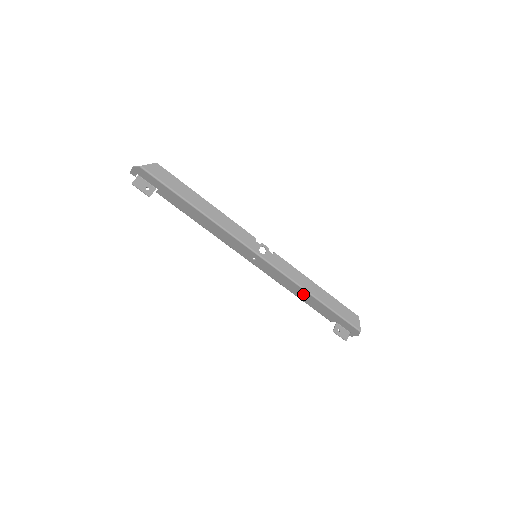
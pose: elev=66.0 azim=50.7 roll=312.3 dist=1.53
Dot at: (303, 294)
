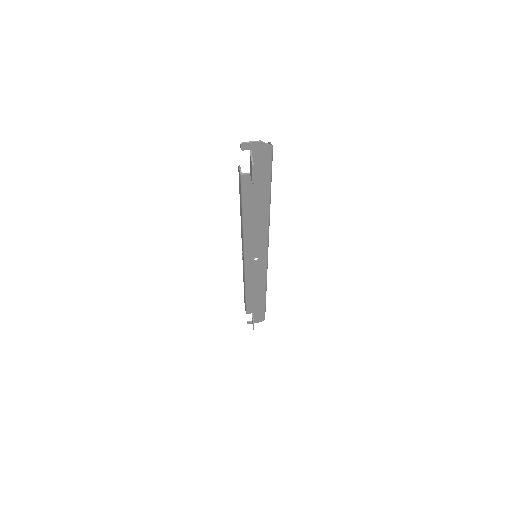
Dot at: (258, 291)
